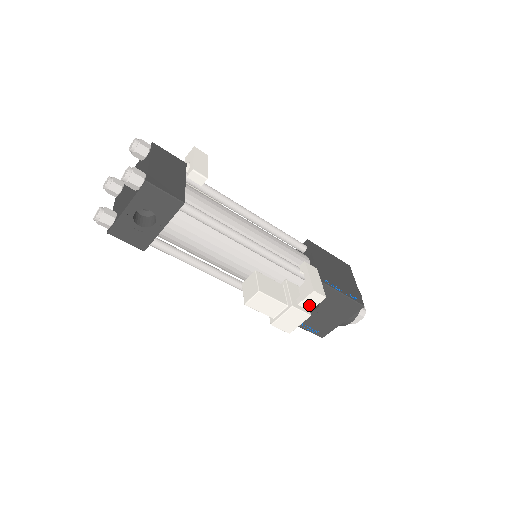
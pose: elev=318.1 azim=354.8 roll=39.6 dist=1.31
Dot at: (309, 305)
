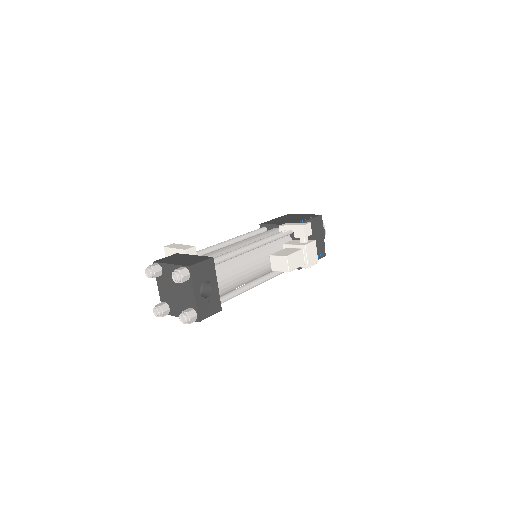
Dot at: occluded
